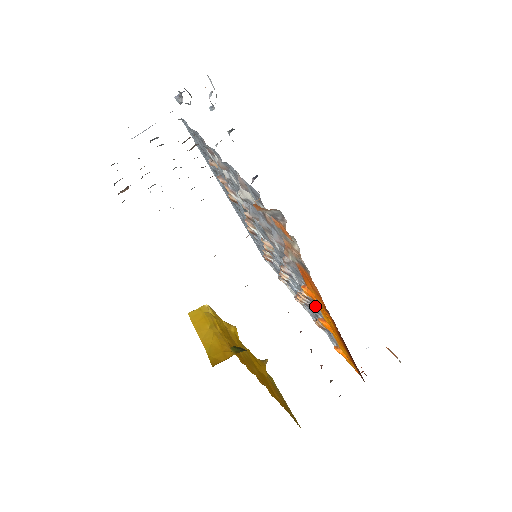
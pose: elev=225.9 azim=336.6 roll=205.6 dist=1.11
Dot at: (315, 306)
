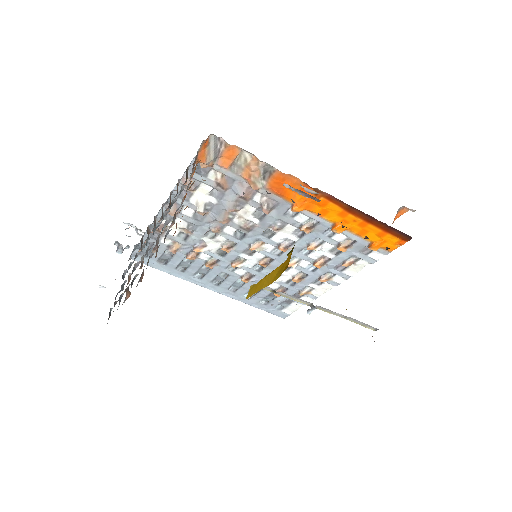
Dot at: (320, 227)
